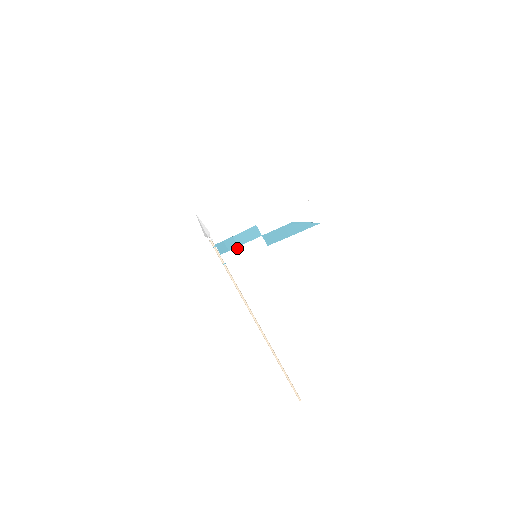
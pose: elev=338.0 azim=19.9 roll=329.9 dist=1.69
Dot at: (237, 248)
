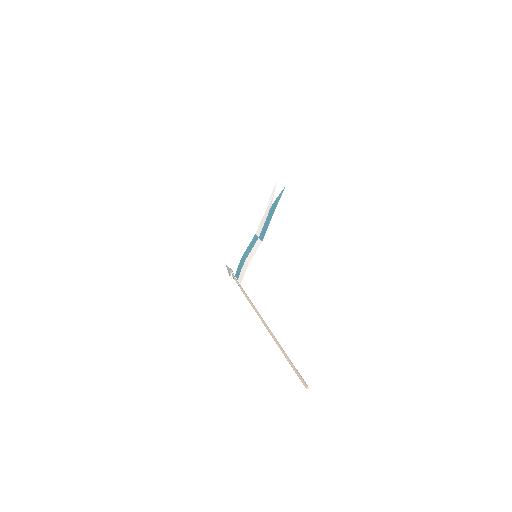
Dot at: (245, 262)
